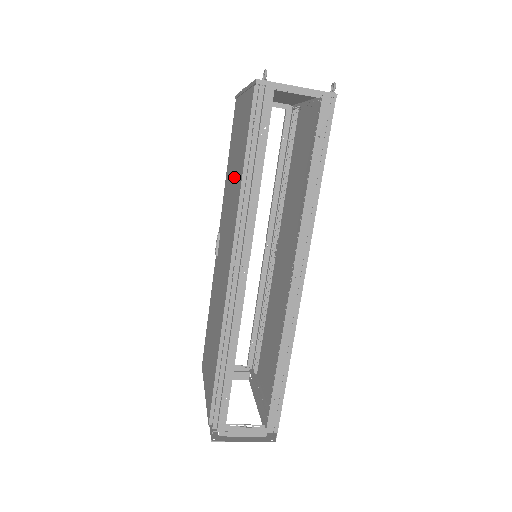
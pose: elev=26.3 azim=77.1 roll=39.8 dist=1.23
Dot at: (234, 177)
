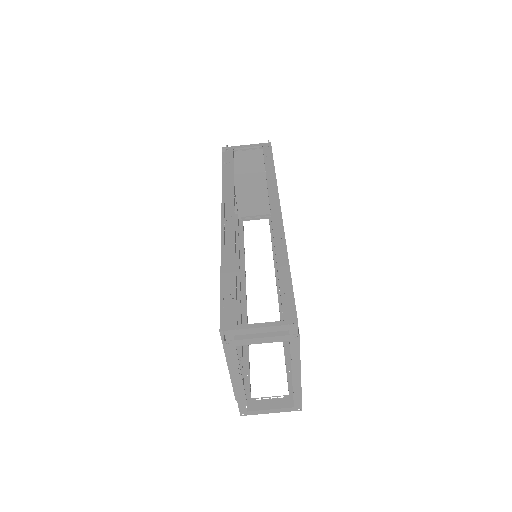
Dot at: occluded
